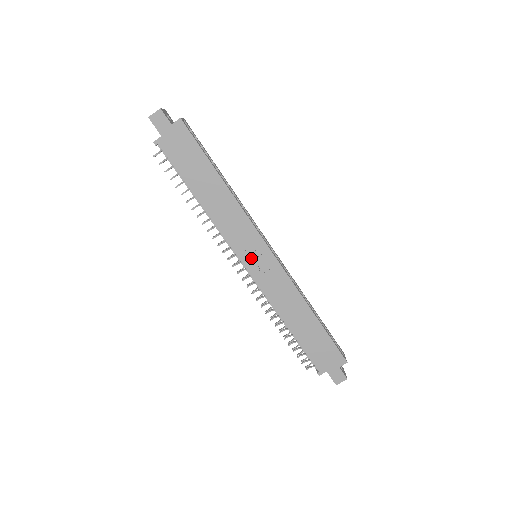
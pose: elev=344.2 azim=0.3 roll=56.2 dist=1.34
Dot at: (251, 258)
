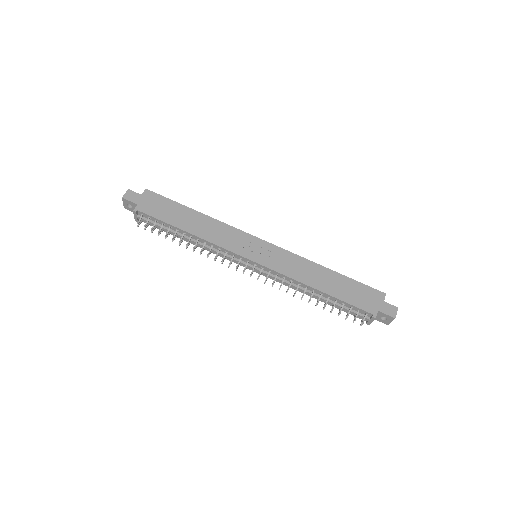
Dot at: (253, 253)
